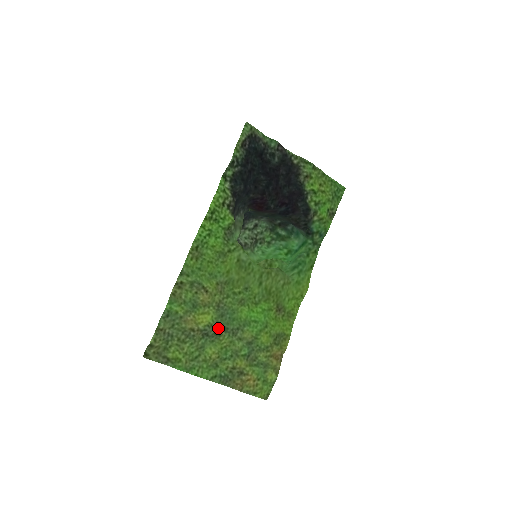
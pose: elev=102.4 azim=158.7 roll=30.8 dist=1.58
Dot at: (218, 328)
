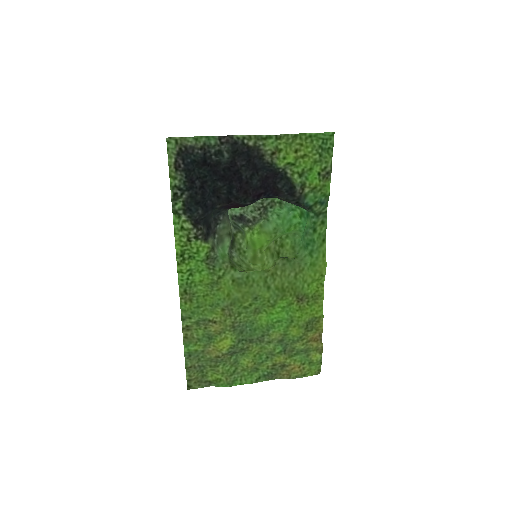
Dot at: (242, 344)
